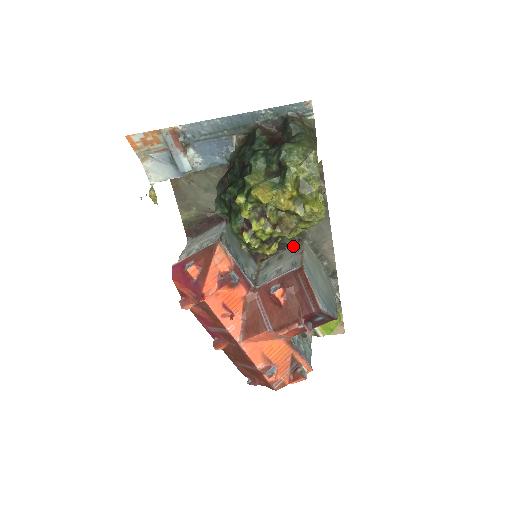
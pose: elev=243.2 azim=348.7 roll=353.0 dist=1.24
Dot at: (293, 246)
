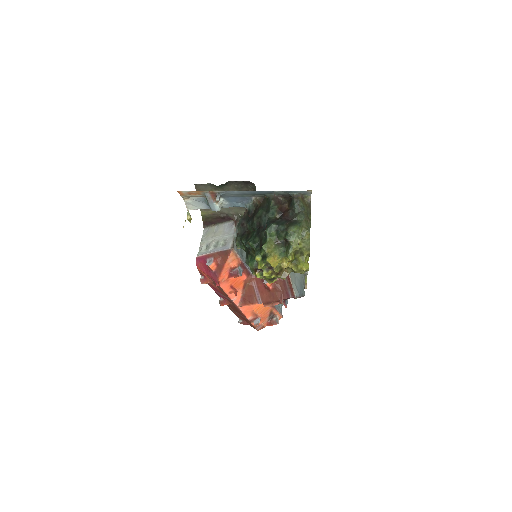
Dot at: occluded
